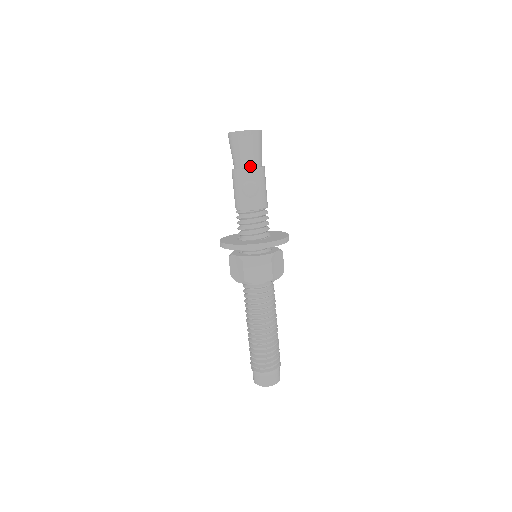
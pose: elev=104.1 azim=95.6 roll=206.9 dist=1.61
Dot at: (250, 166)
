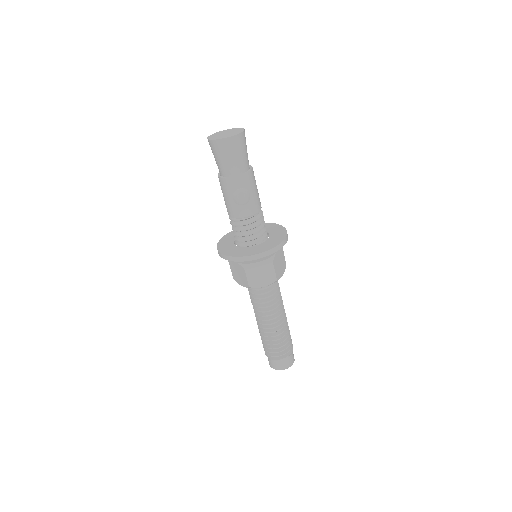
Dot at: (238, 173)
